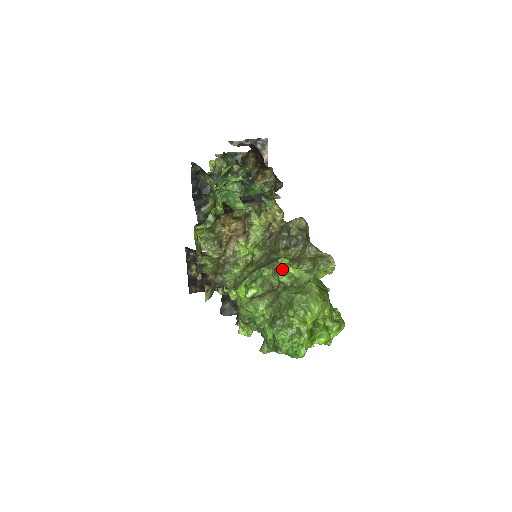
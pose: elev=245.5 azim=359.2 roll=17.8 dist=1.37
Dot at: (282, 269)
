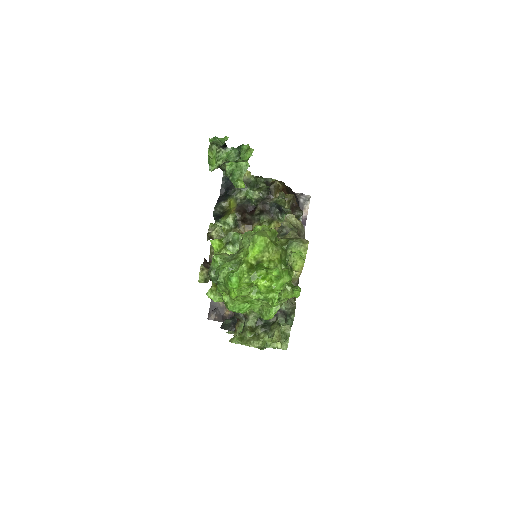
Dot at: (254, 229)
